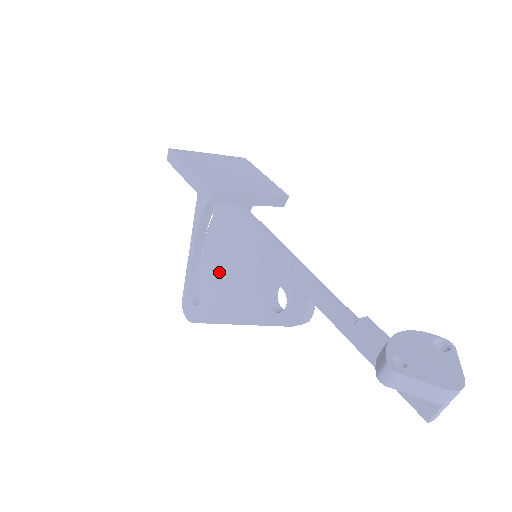
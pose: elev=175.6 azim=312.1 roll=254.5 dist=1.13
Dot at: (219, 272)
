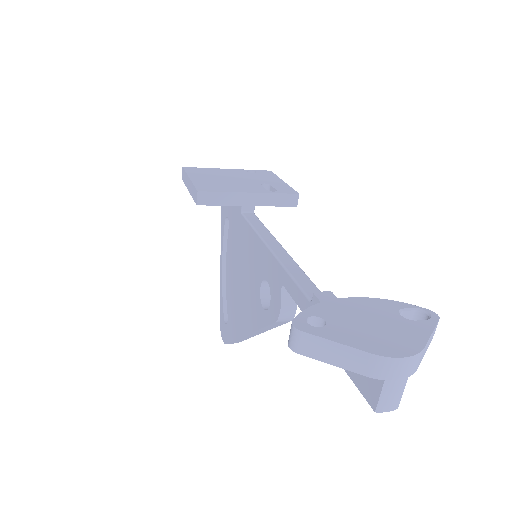
Dot at: (235, 282)
